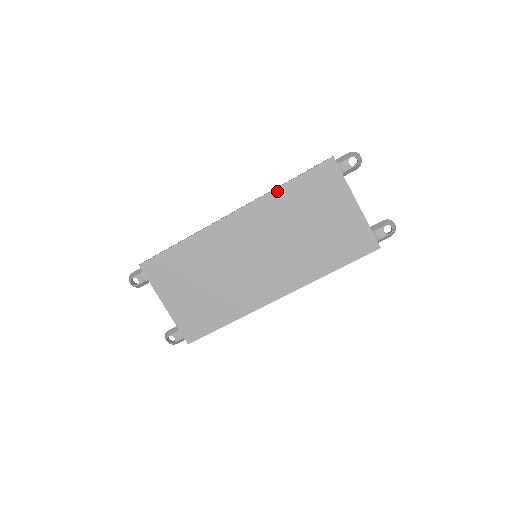
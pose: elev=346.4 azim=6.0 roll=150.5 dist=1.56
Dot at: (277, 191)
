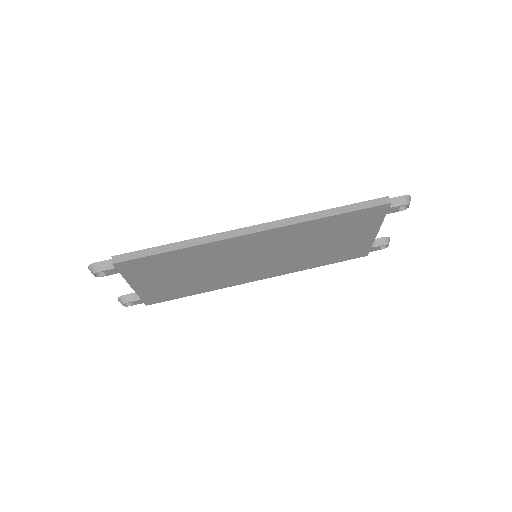
Dot at: (316, 221)
